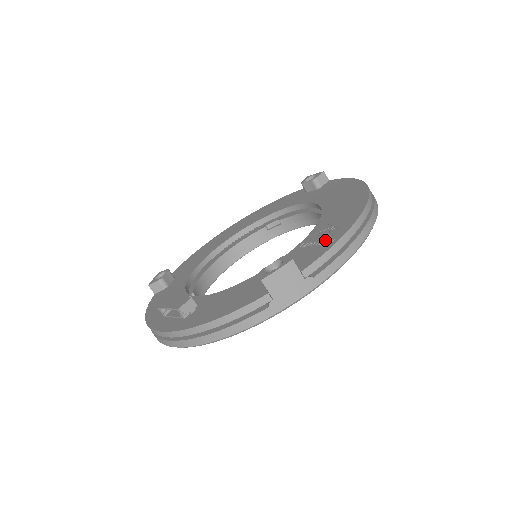
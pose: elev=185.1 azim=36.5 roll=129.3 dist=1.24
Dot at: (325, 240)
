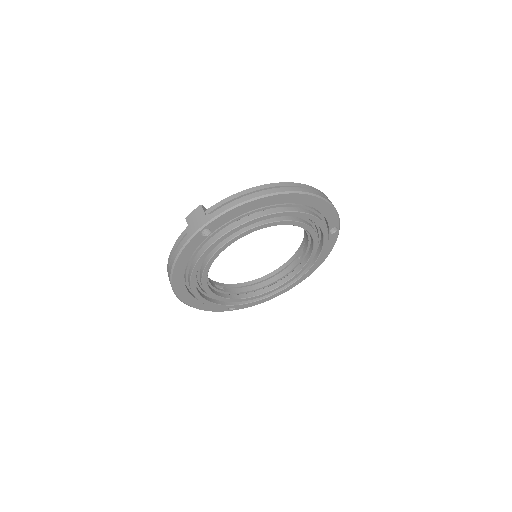
Dot at: occluded
